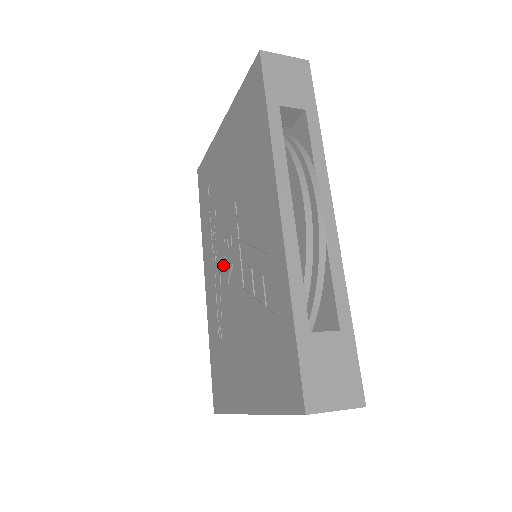
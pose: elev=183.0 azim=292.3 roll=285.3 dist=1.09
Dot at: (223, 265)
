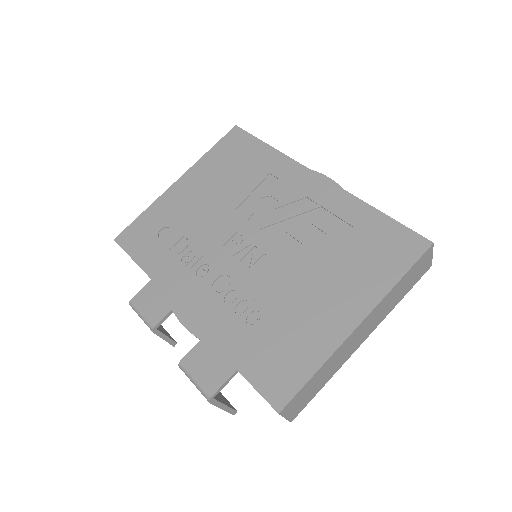
Dot at: (231, 264)
